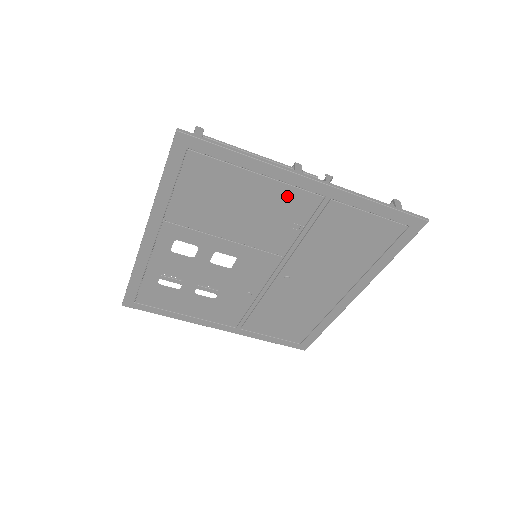
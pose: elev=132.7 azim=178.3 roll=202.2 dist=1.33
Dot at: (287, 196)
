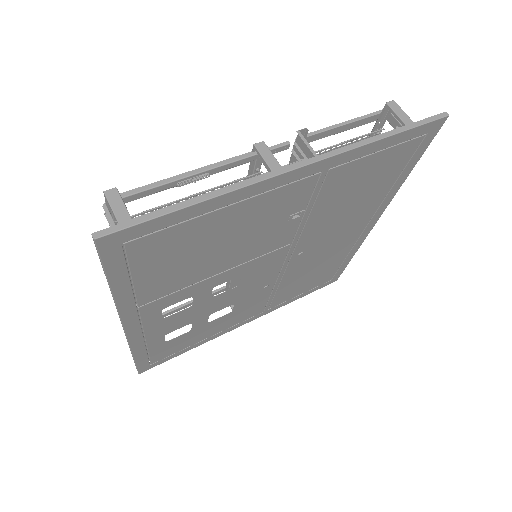
Dot at: (274, 200)
